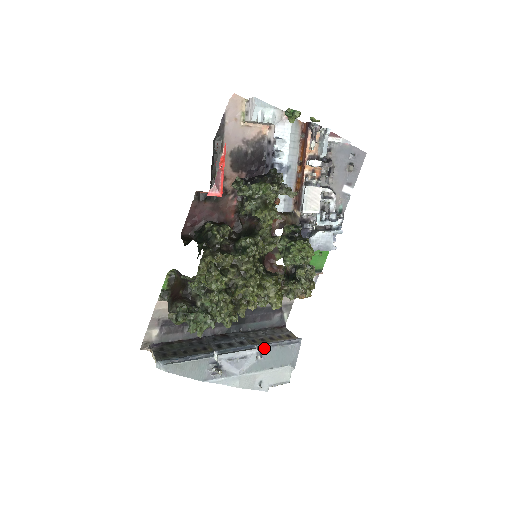
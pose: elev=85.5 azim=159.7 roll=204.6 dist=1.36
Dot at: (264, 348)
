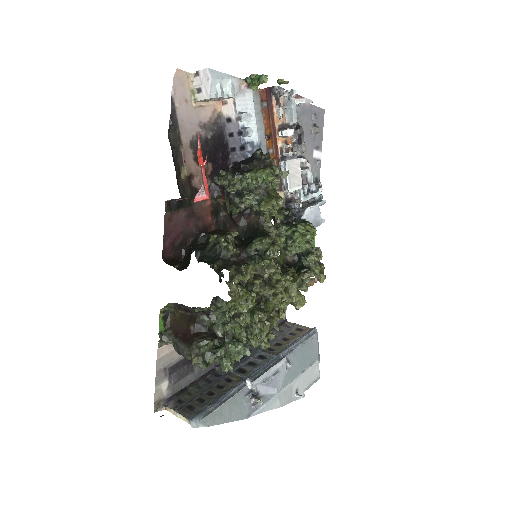
Dot at: (288, 353)
